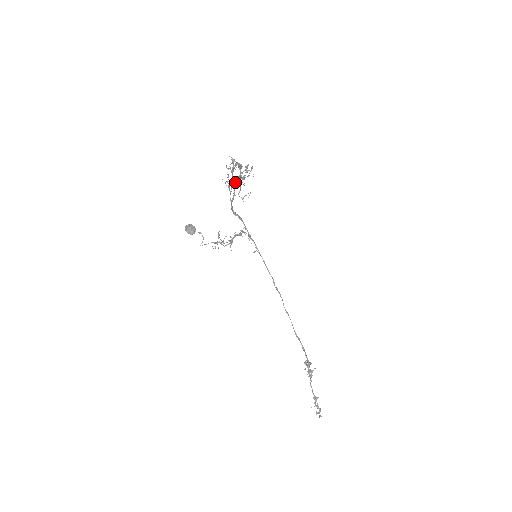
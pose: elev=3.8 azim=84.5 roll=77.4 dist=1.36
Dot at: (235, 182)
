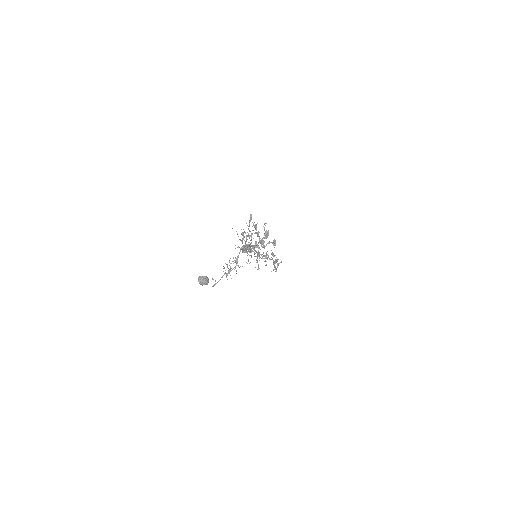
Dot at: (258, 267)
